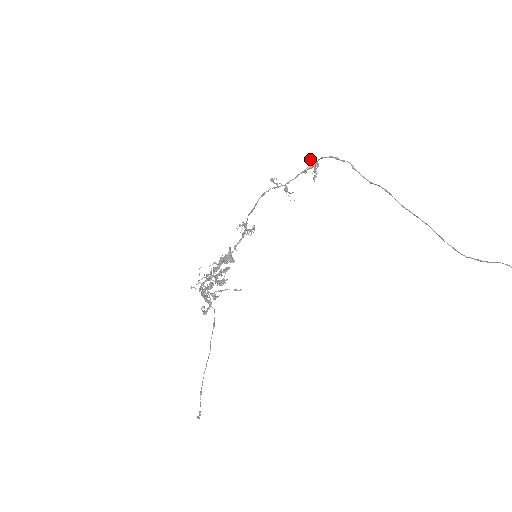
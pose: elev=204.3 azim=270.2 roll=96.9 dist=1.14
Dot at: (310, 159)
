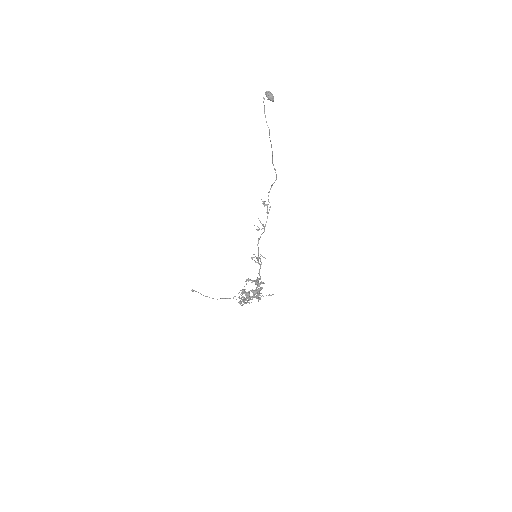
Dot at: occluded
